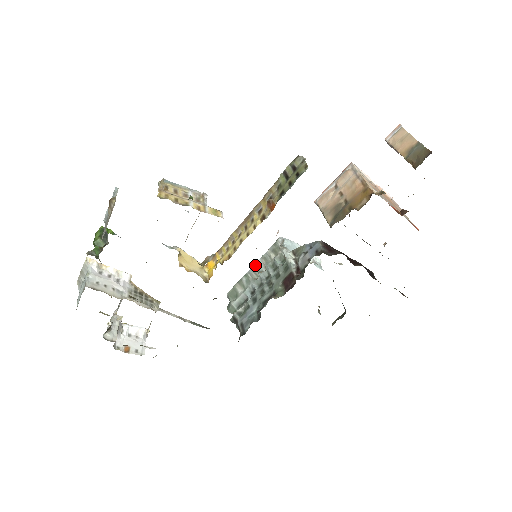
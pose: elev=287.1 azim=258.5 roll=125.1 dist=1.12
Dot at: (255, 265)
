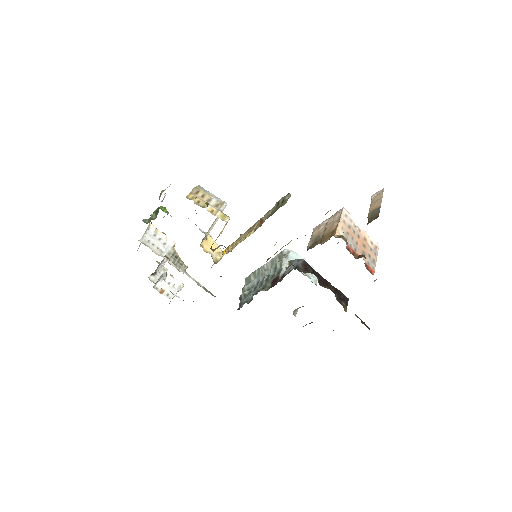
Dot at: (266, 264)
